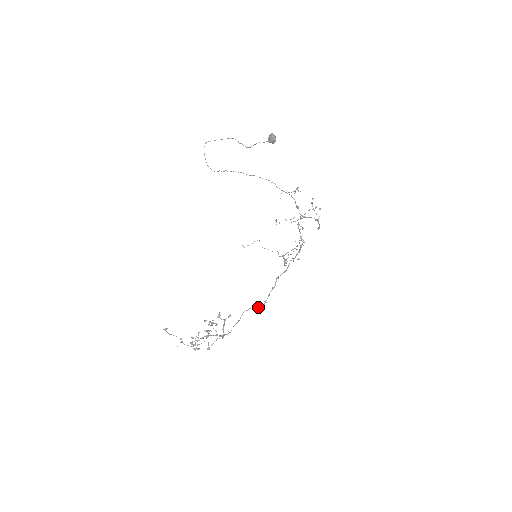
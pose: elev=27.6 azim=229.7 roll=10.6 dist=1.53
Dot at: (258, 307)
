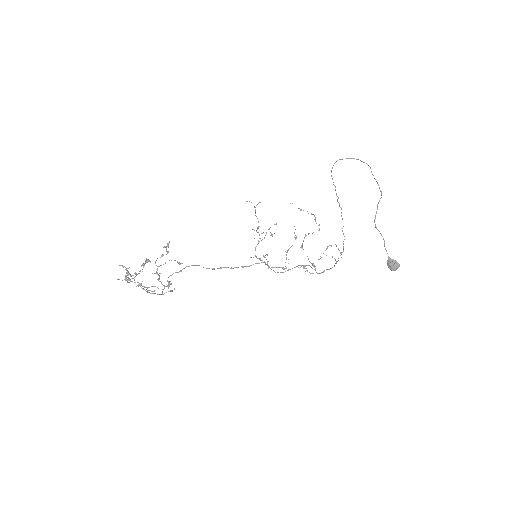
Dot at: occluded
